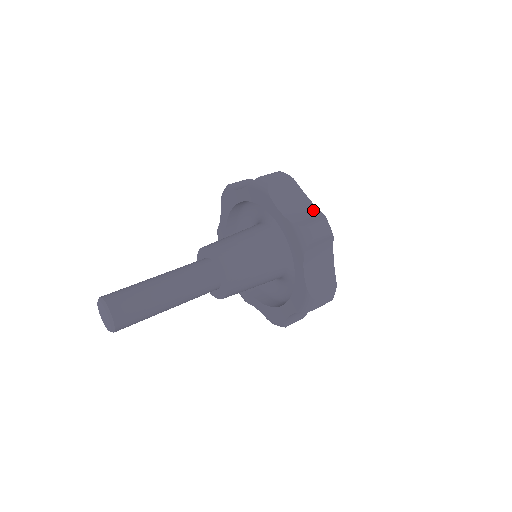
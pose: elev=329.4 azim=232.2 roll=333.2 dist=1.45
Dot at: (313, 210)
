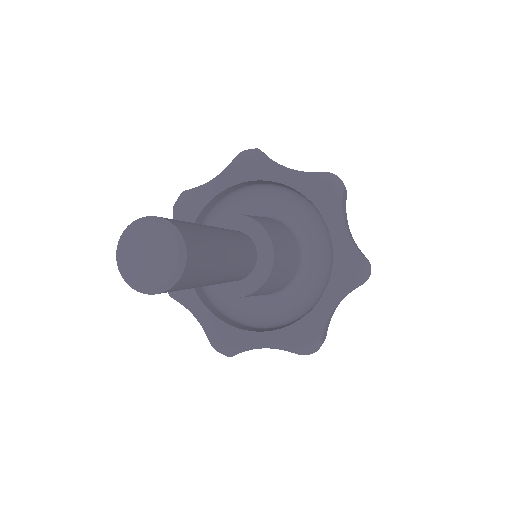
Dot at: occluded
